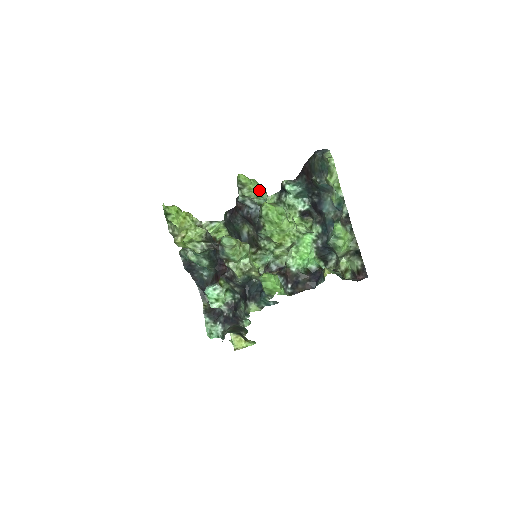
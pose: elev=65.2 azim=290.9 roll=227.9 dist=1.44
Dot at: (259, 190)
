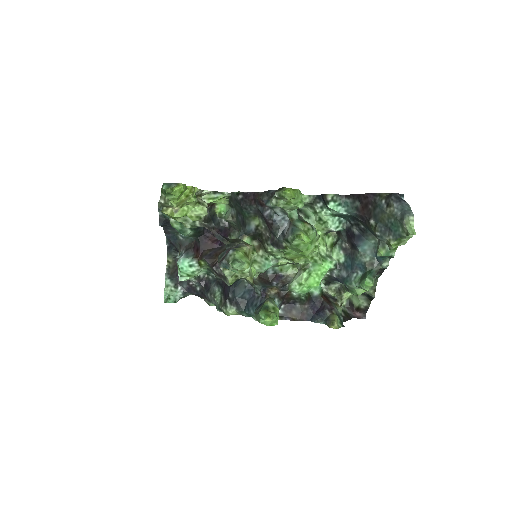
Dot at: (299, 206)
